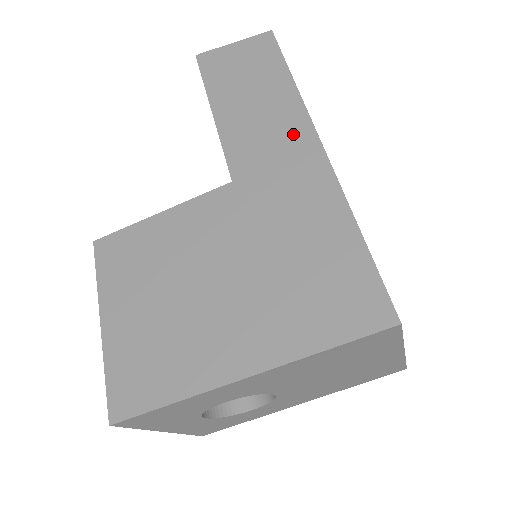
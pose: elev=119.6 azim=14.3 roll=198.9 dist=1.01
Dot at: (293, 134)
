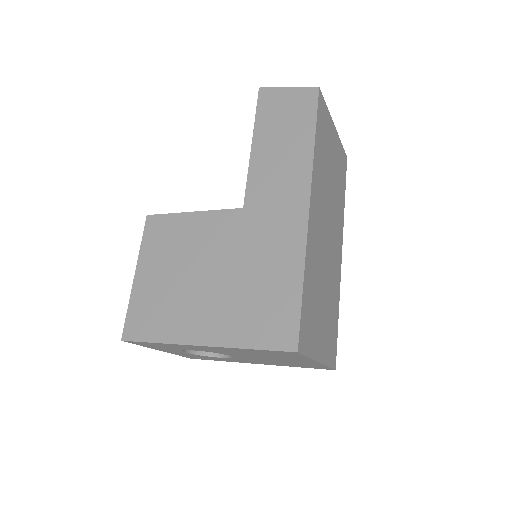
Dot at: (295, 187)
